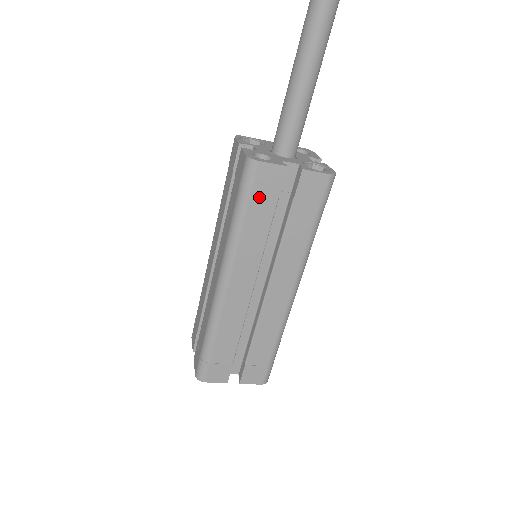
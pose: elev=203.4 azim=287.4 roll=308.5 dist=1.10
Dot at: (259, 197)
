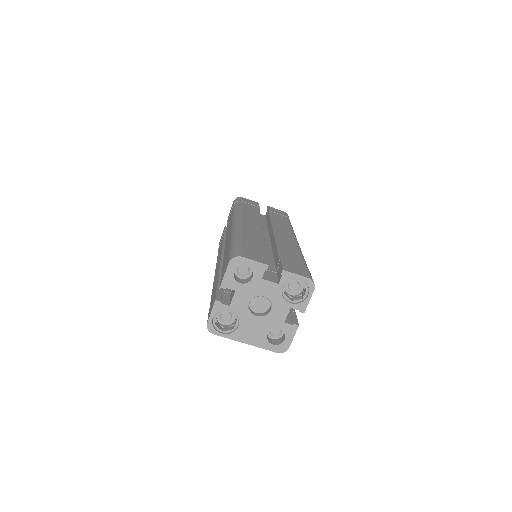
Dot at: (247, 204)
